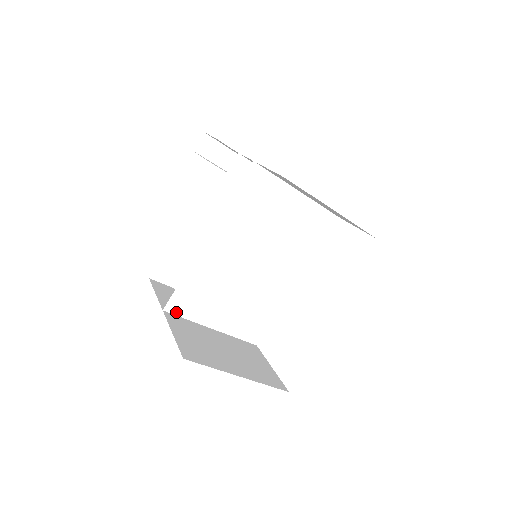
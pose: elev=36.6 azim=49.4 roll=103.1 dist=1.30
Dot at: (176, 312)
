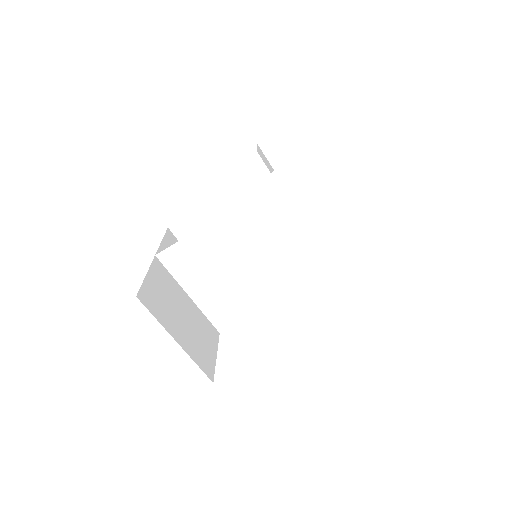
Dot at: (165, 263)
